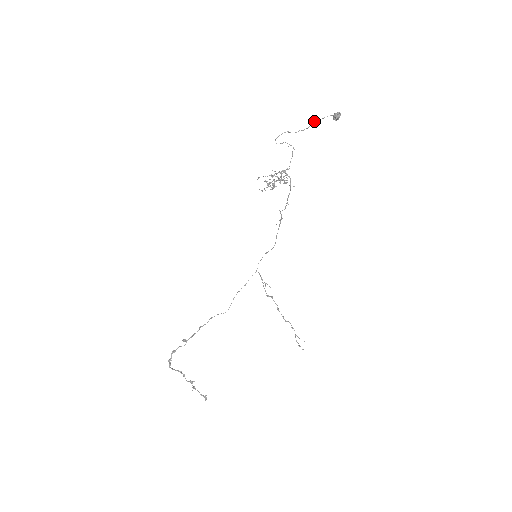
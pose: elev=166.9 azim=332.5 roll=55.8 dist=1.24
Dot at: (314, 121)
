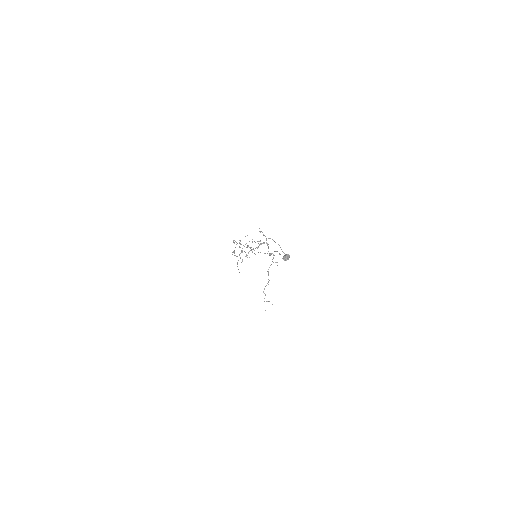
Dot at: (278, 244)
